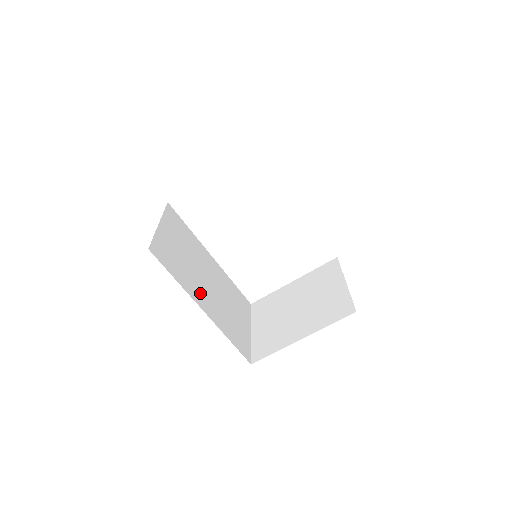
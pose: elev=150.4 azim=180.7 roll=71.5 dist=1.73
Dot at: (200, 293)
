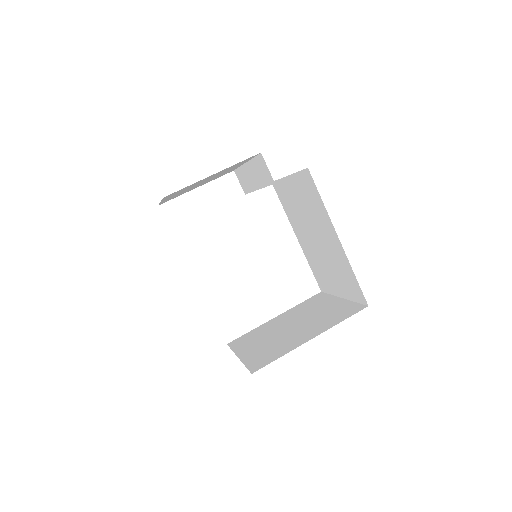
Dot at: occluded
